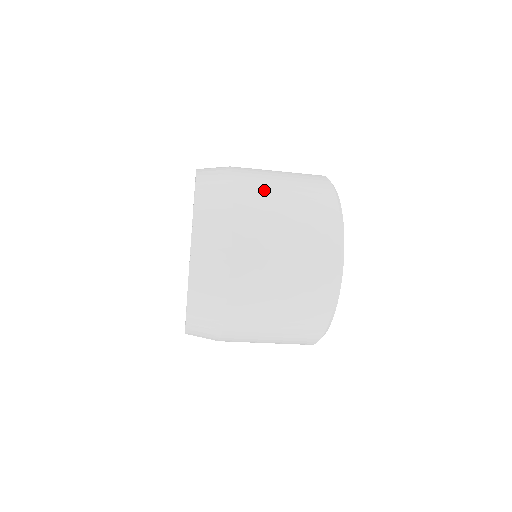
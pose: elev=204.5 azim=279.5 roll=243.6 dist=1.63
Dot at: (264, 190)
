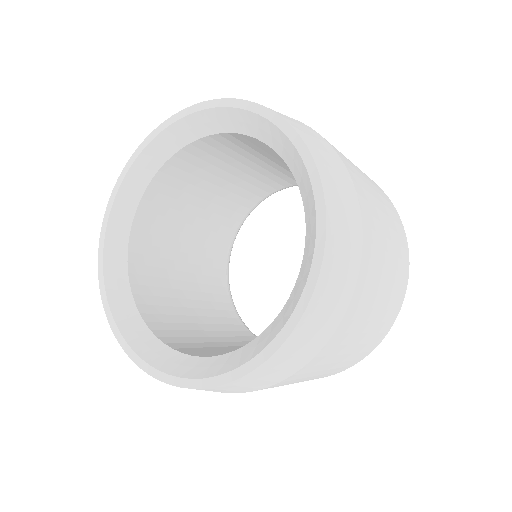
Dot at: occluded
